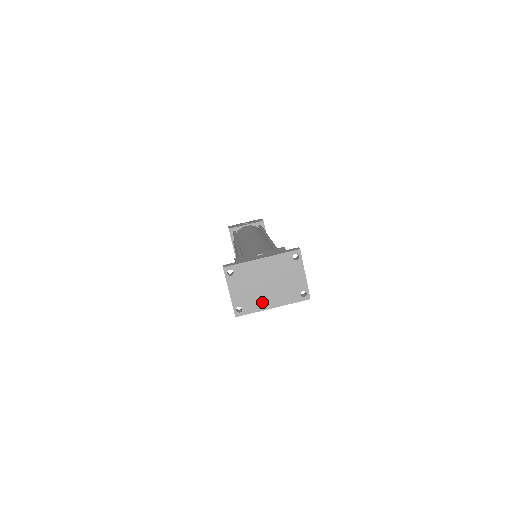
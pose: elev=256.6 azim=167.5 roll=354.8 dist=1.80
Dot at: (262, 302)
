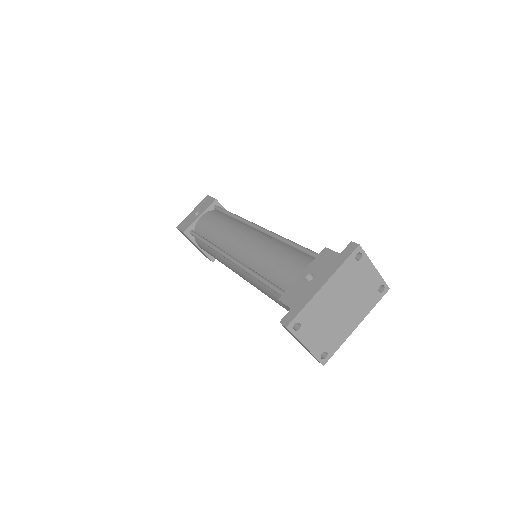
Dot at: (344, 329)
